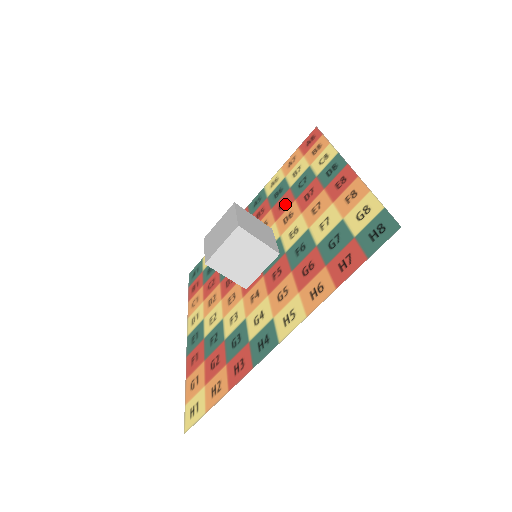
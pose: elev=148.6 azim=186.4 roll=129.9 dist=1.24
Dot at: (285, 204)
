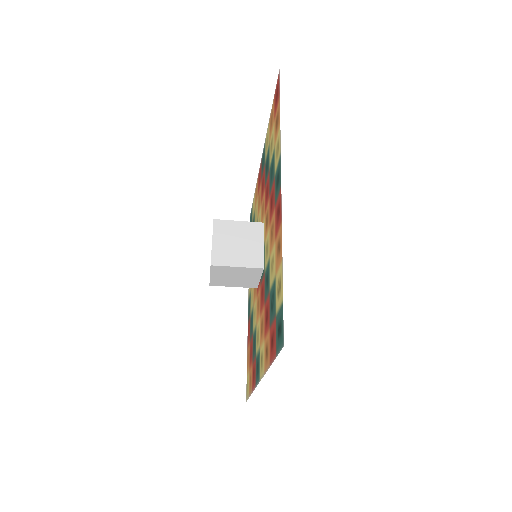
Dot at: (267, 194)
